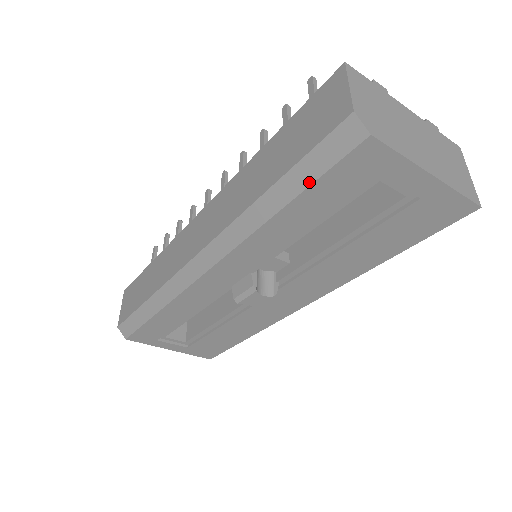
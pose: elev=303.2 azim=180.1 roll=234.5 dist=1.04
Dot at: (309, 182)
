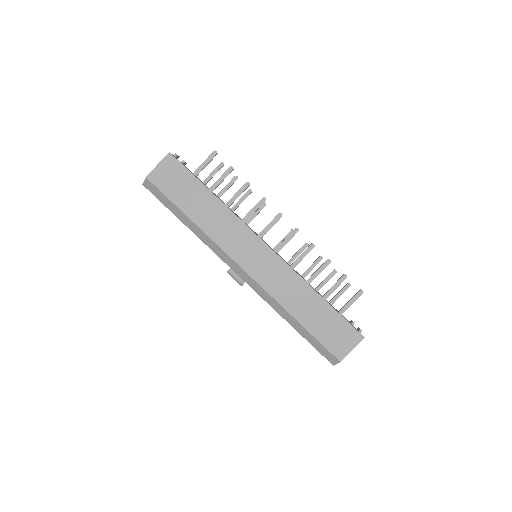
Dot at: (308, 340)
